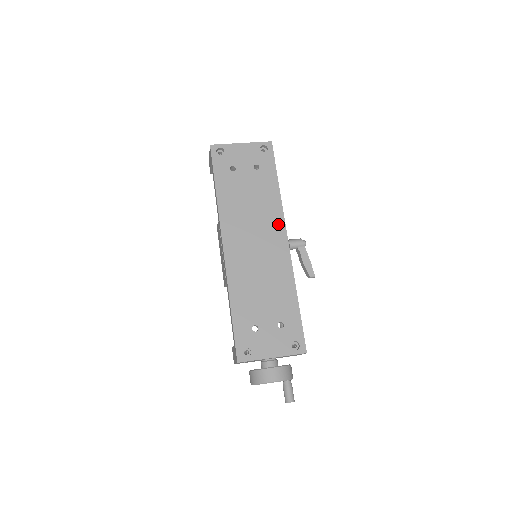
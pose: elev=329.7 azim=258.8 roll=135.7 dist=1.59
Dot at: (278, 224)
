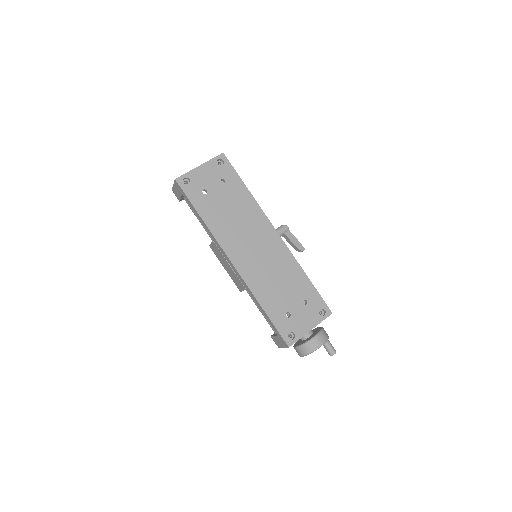
Dot at: (264, 223)
